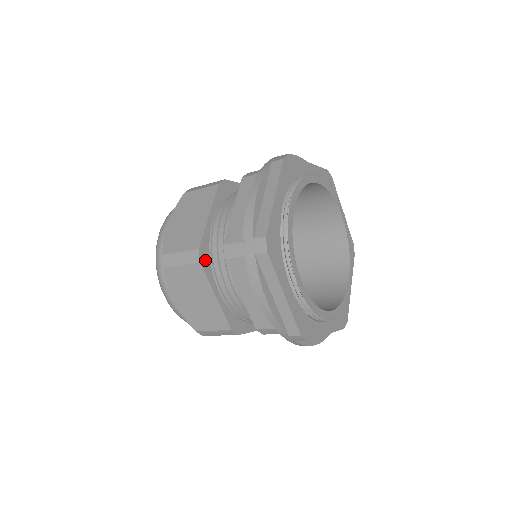
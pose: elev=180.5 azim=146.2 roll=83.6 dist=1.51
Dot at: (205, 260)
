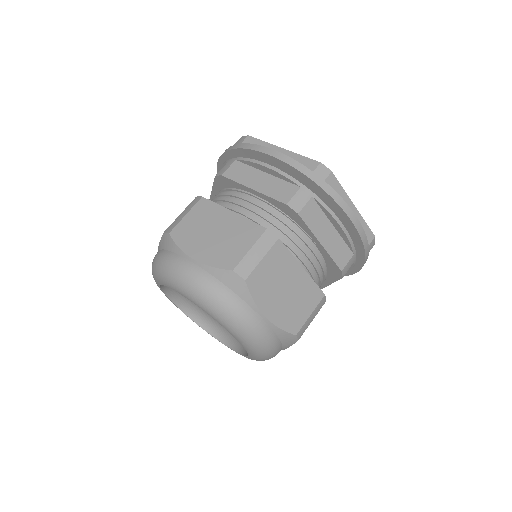
Dot at: occluded
